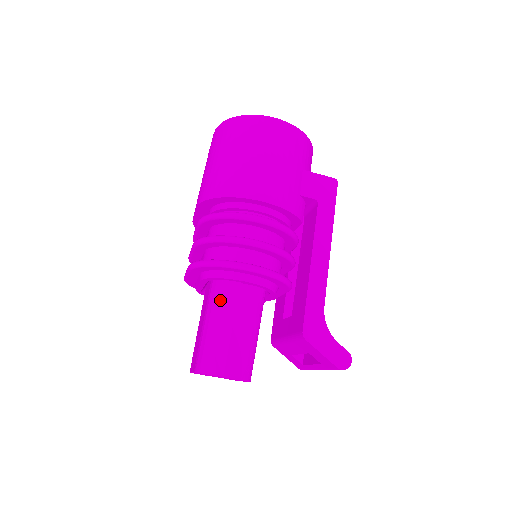
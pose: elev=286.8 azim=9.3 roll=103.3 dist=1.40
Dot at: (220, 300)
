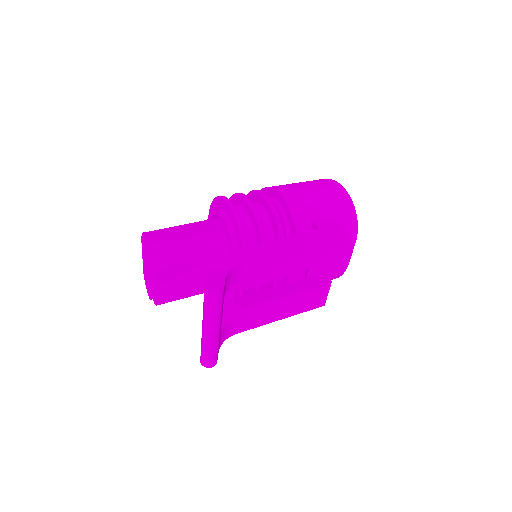
Dot at: (200, 221)
